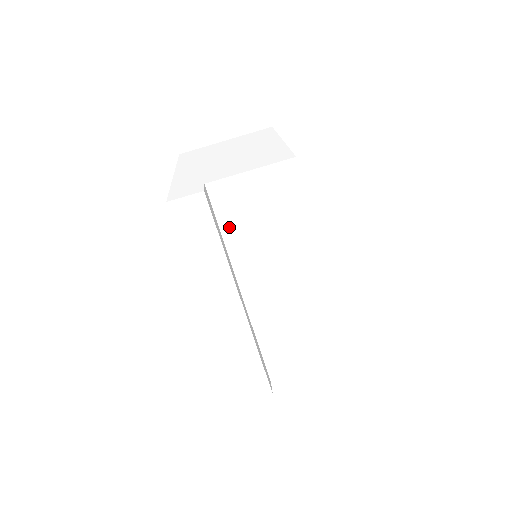
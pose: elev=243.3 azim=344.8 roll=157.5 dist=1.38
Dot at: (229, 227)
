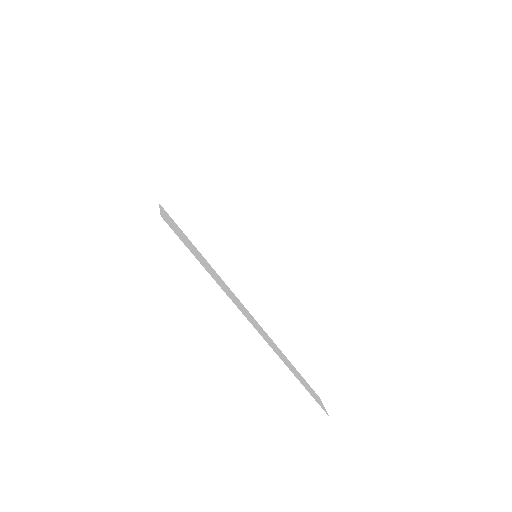
Dot at: (211, 246)
